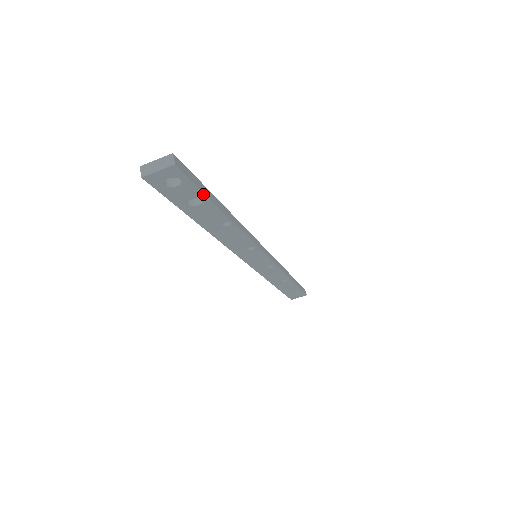
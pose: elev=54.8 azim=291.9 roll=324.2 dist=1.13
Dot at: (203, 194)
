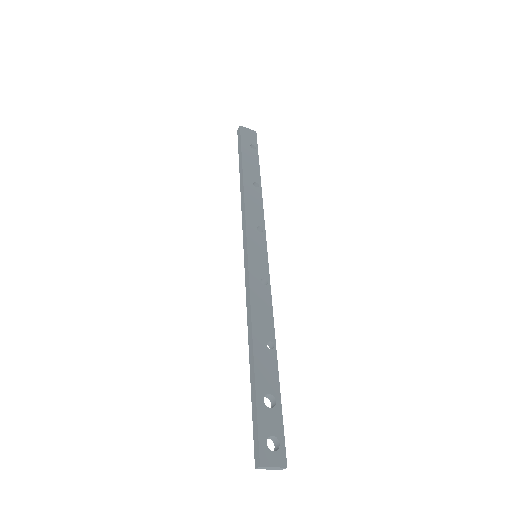
Dot at: occluded
